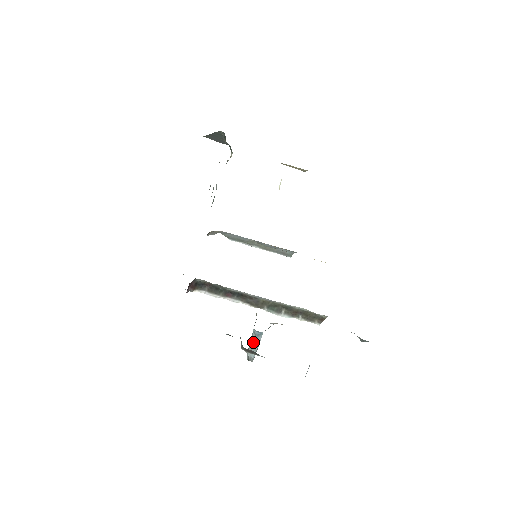
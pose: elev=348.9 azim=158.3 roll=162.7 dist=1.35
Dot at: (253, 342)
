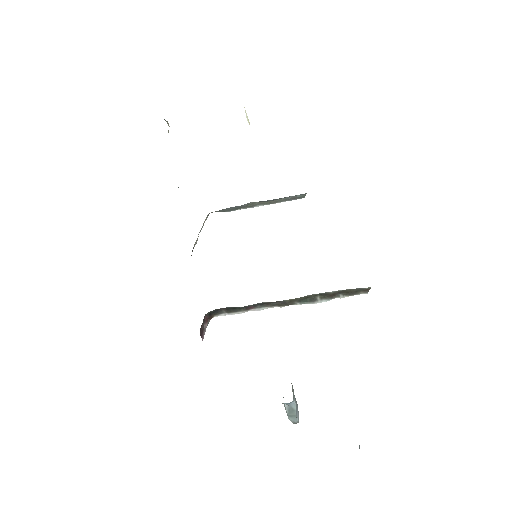
Dot at: (288, 410)
